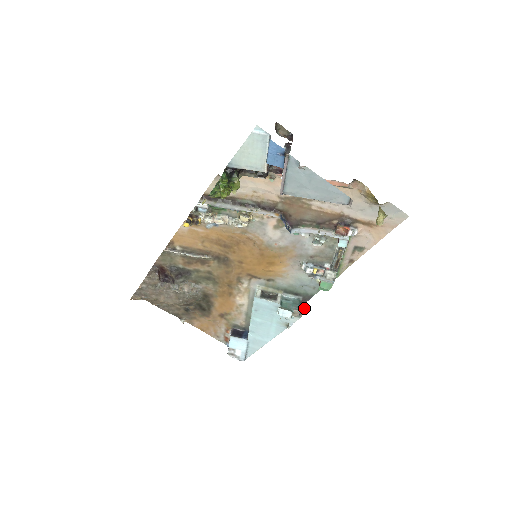
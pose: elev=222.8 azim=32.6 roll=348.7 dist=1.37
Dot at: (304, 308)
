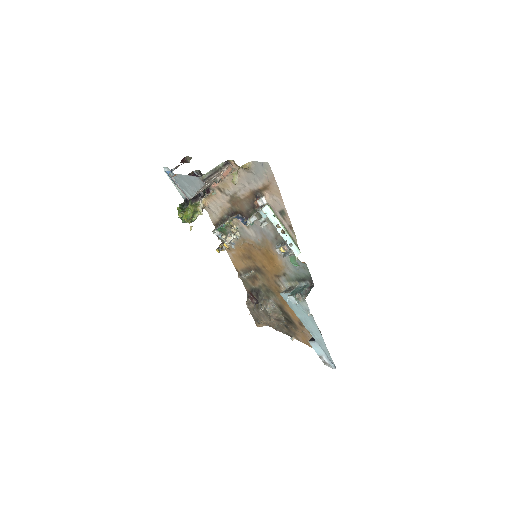
Dot at: occluded
